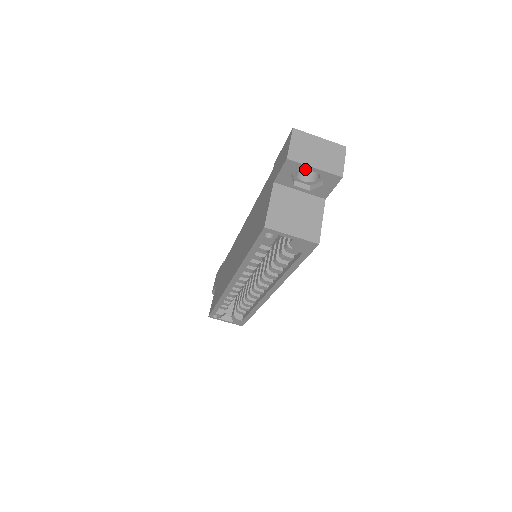
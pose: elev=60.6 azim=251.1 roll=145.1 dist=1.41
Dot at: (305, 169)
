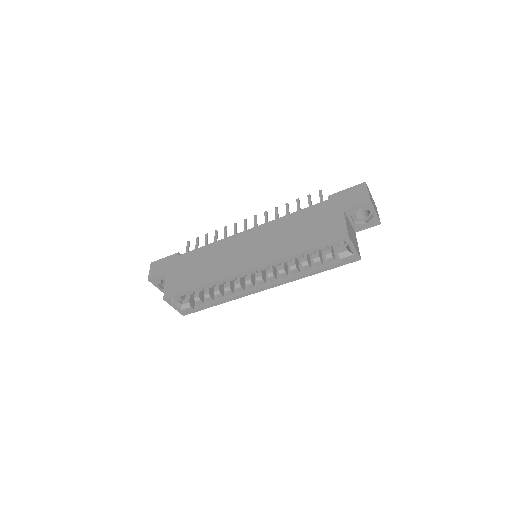
Dot at: occluded
